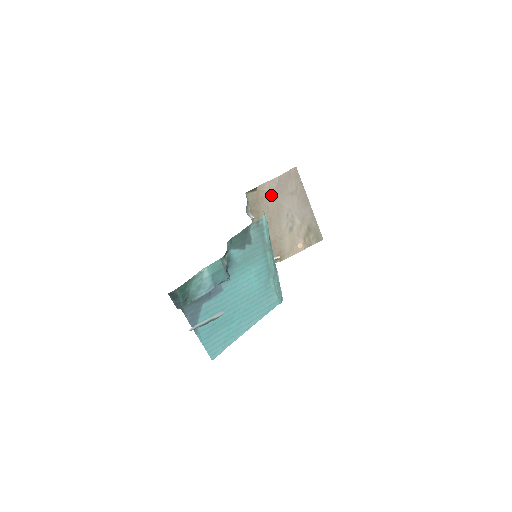
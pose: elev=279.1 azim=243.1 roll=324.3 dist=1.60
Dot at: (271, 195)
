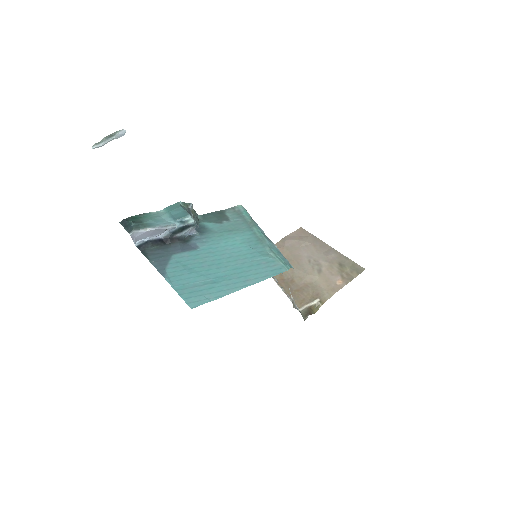
Dot at: (283, 251)
